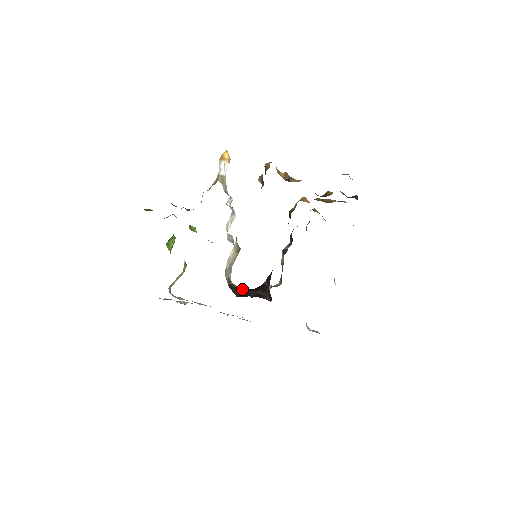
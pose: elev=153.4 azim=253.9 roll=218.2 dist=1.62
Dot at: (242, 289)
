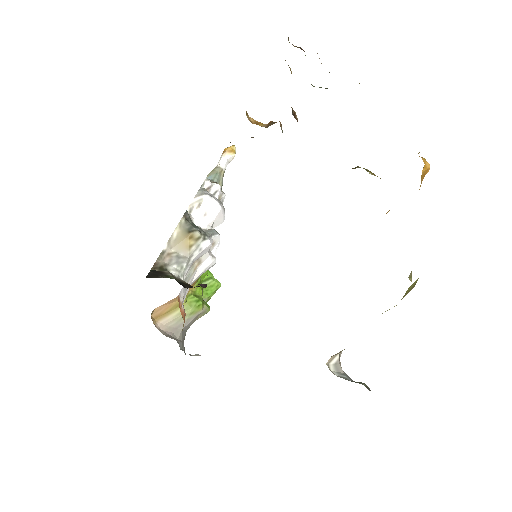
Dot at: (190, 285)
